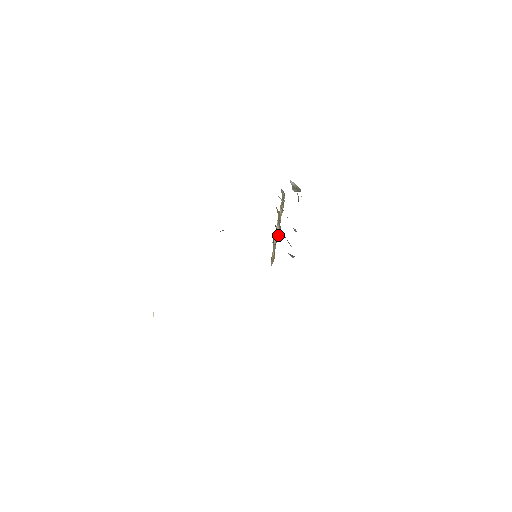
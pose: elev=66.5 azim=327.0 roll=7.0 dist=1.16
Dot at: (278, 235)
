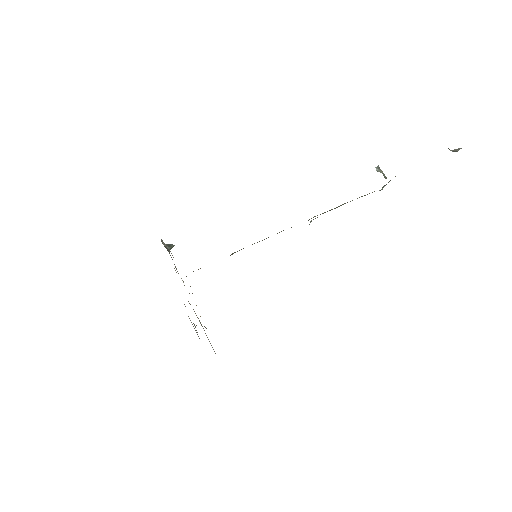
Dot at: occluded
